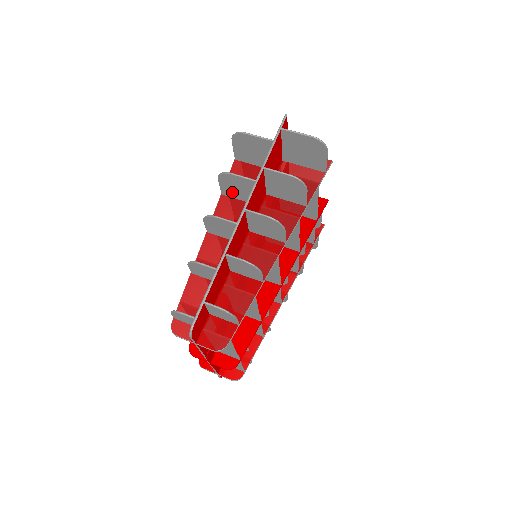
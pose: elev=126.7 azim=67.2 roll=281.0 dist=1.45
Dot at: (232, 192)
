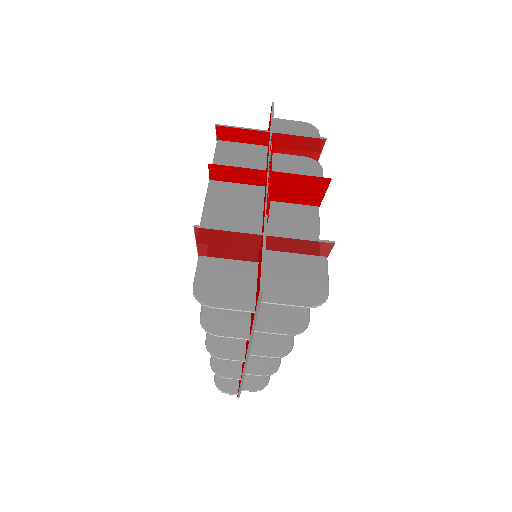
Dot at: occluded
